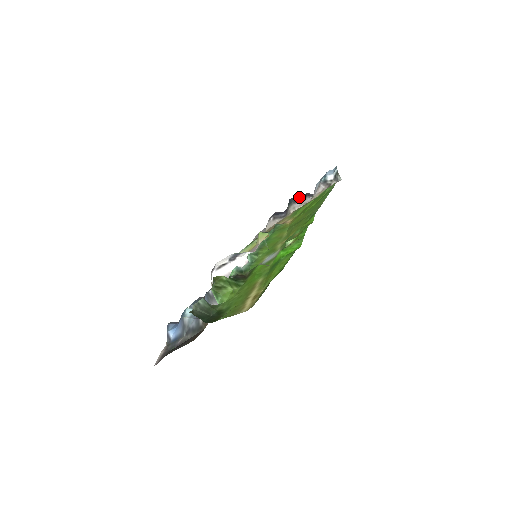
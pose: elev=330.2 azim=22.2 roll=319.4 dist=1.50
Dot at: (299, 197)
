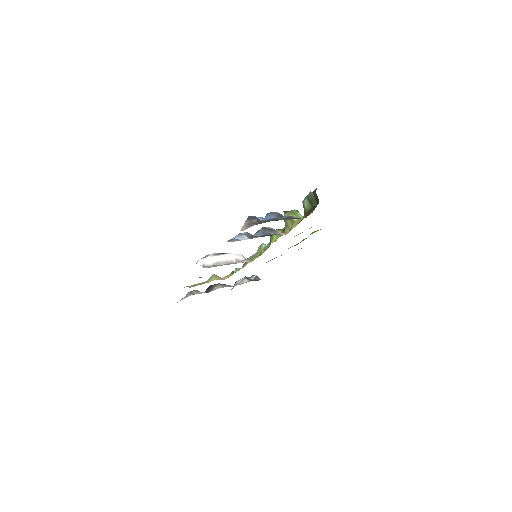
Dot at: occluded
